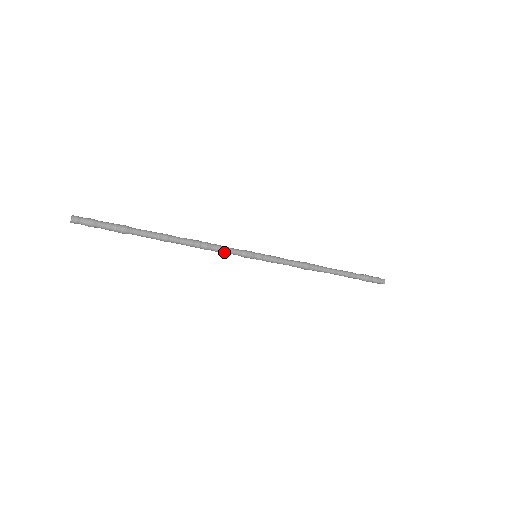
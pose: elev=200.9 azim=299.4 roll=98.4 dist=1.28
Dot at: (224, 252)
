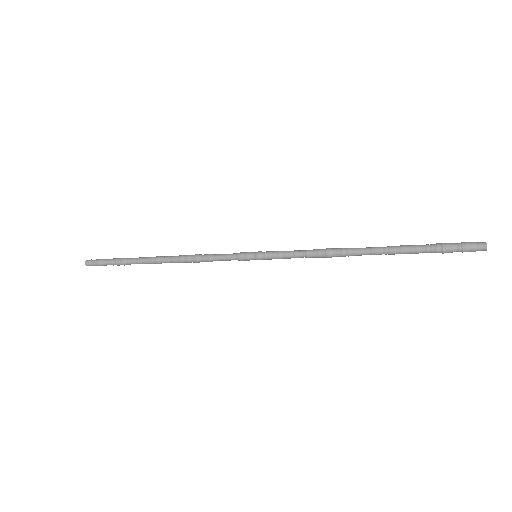
Dot at: (218, 260)
